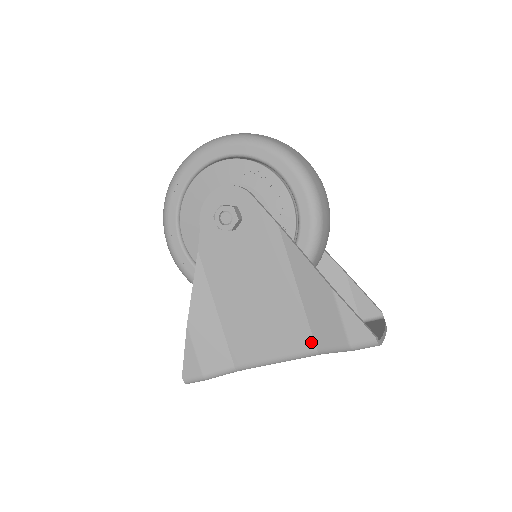
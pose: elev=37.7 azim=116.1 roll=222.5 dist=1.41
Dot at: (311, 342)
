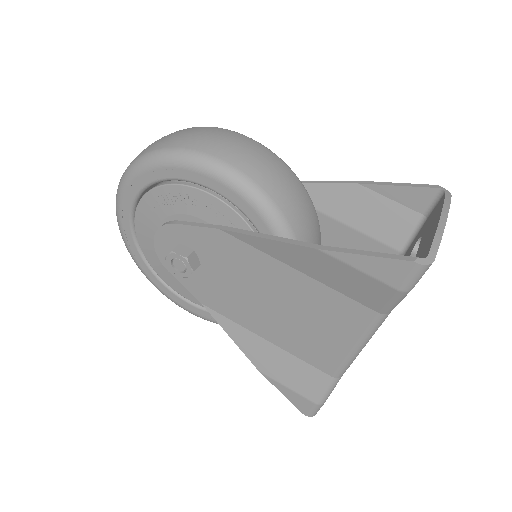
Dot at: (365, 310)
